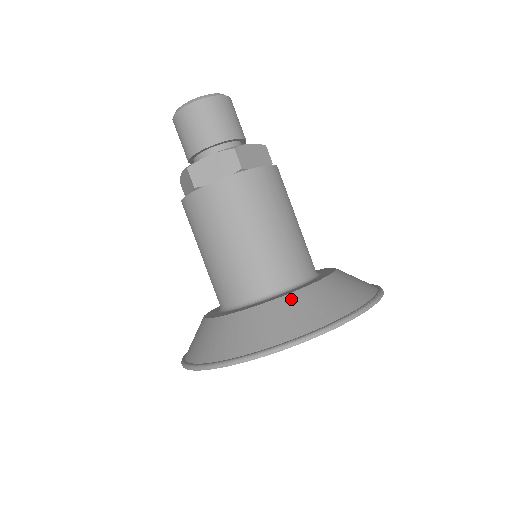
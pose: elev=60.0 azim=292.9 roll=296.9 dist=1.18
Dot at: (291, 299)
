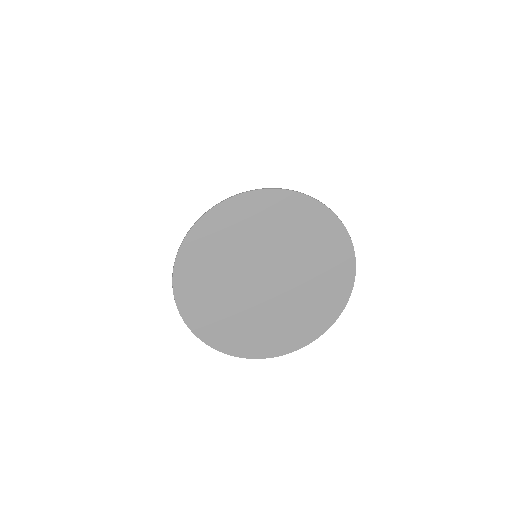
Dot at: occluded
